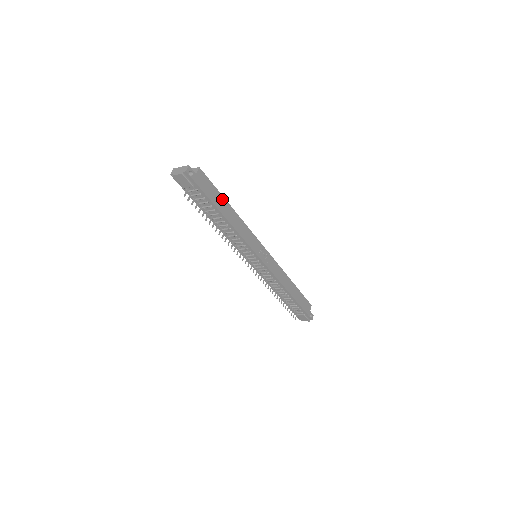
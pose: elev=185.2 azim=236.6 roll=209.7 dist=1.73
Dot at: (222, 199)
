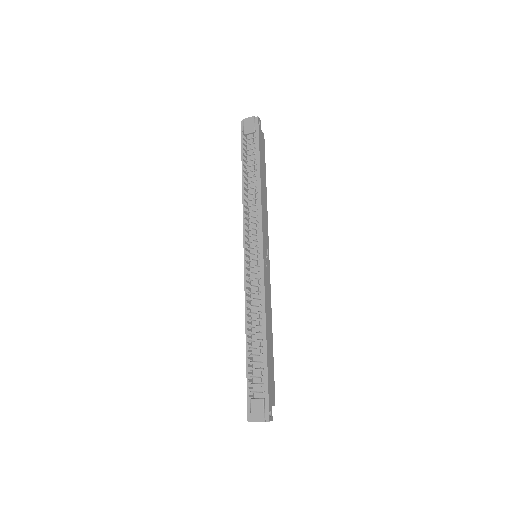
Dot at: (264, 170)
